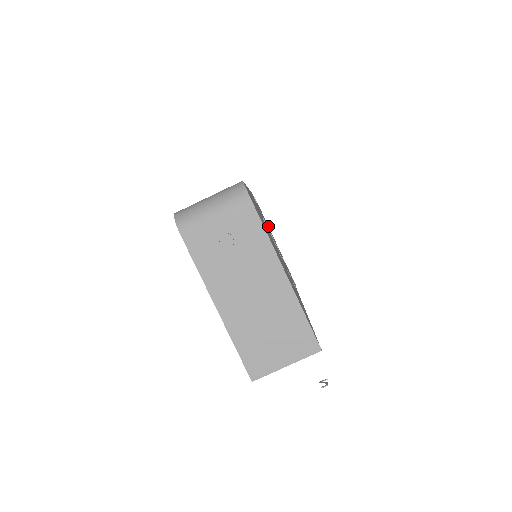
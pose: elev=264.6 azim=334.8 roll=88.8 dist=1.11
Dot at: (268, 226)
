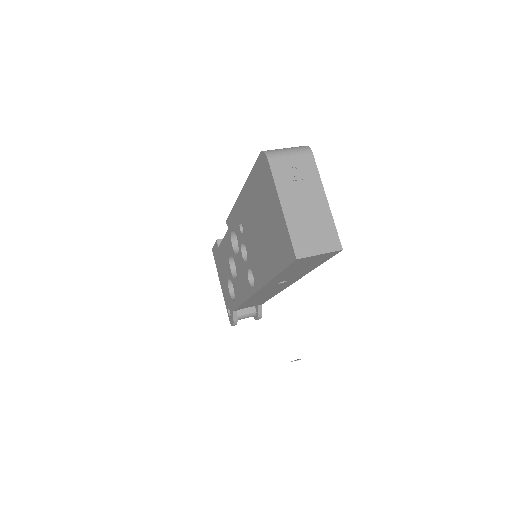
Dot at: occluded
